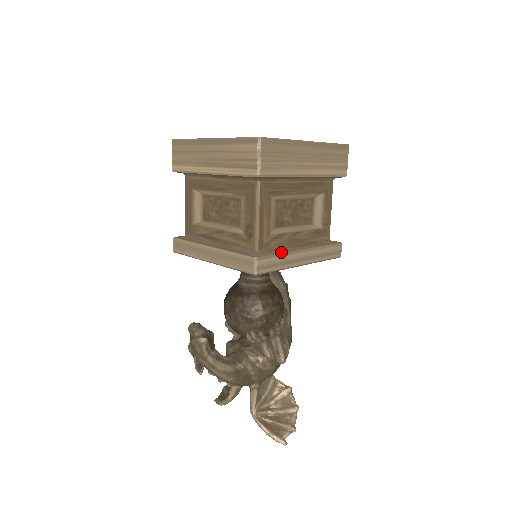
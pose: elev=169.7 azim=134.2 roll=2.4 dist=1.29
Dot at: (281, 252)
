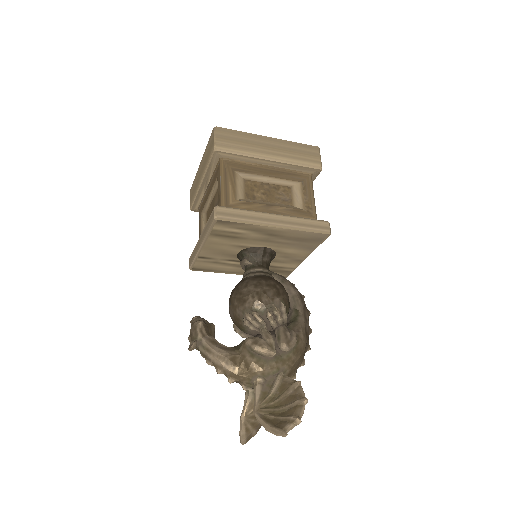
Dot at: (247, 210)
